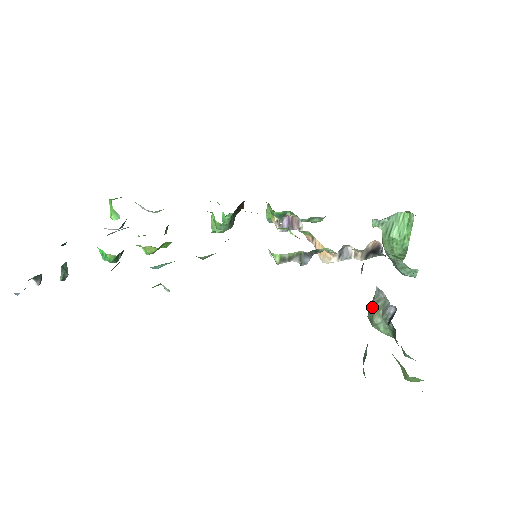
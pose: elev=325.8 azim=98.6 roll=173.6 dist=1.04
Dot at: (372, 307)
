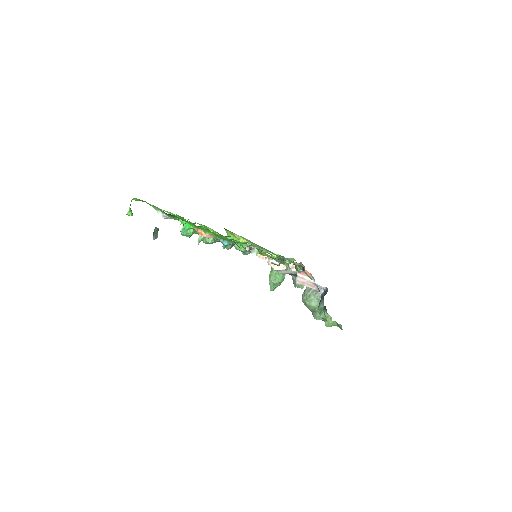
Dot at: (308, 292)
